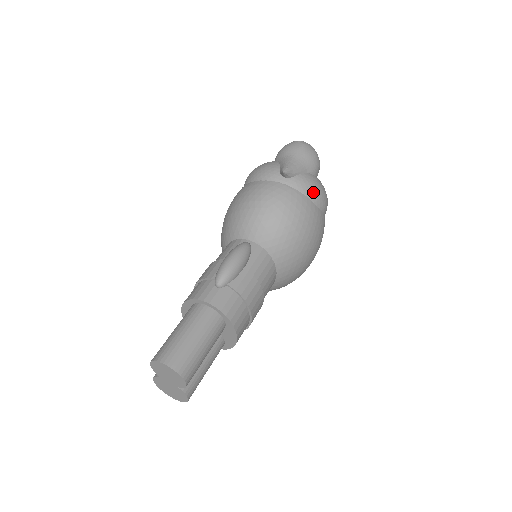
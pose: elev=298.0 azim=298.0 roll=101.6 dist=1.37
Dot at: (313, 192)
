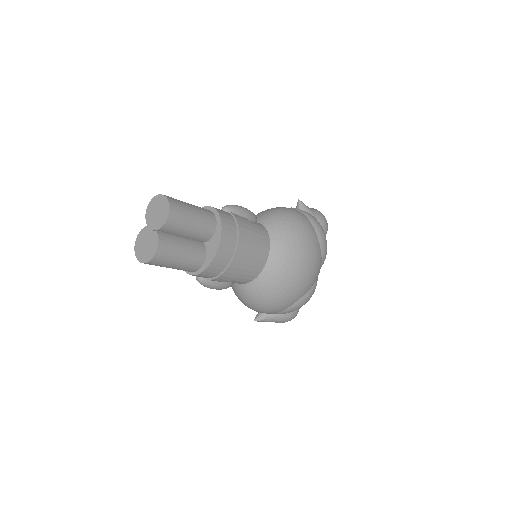
Dot at: (317, 224)
